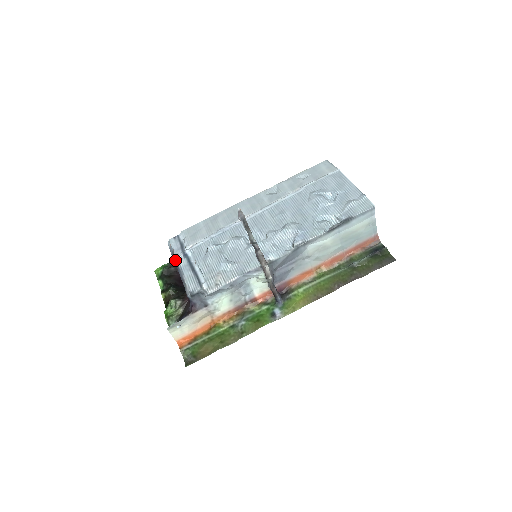
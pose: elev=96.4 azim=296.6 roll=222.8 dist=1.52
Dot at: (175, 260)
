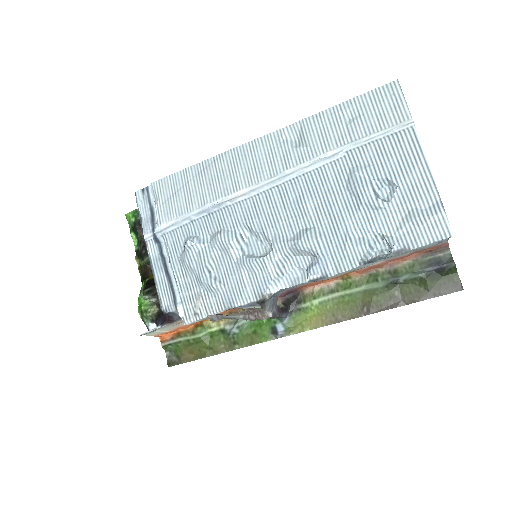
Dot at: (144, 240)
